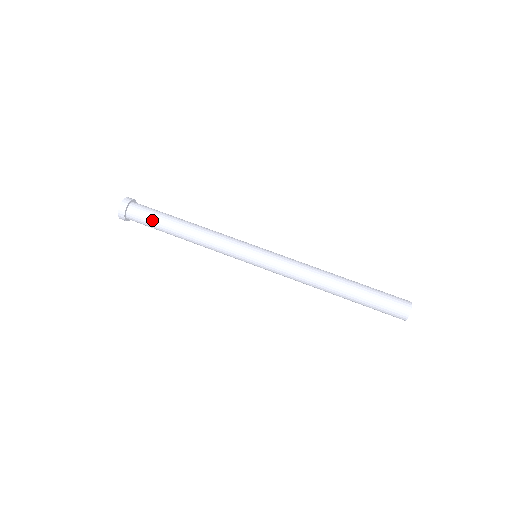
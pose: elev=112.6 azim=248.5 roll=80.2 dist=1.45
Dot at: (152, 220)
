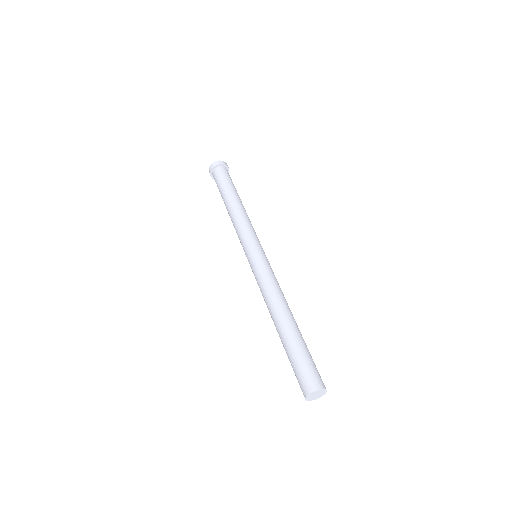
Dot at: (219, 189)
